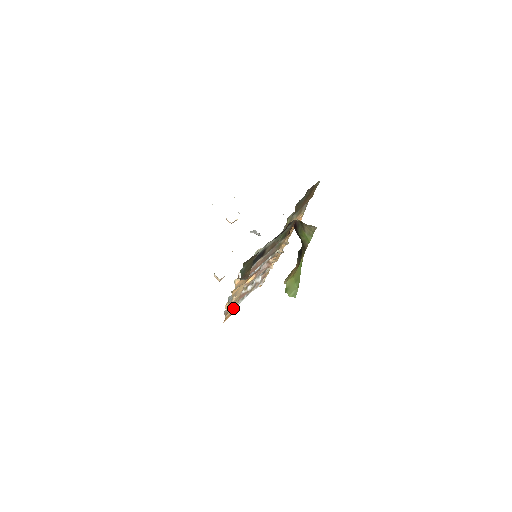
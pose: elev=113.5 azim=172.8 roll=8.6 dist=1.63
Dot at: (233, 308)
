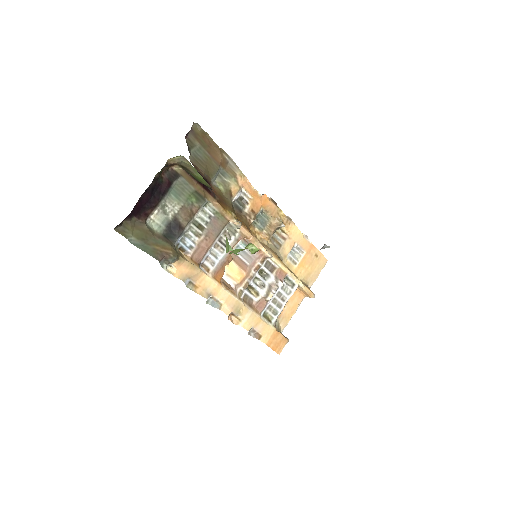
Dot at: (263, 326)
